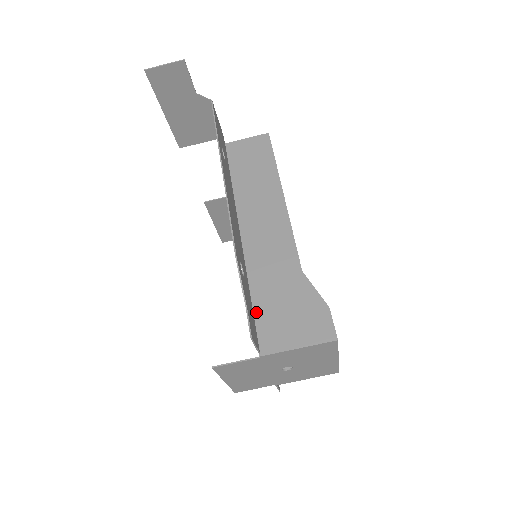
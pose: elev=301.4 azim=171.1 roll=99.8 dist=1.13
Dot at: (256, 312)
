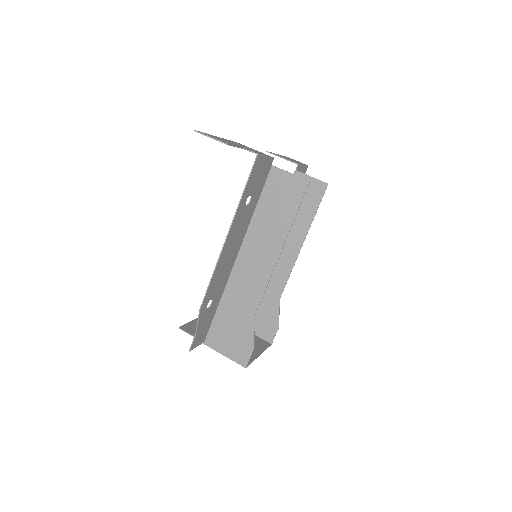
Dot at: (215, 319)
